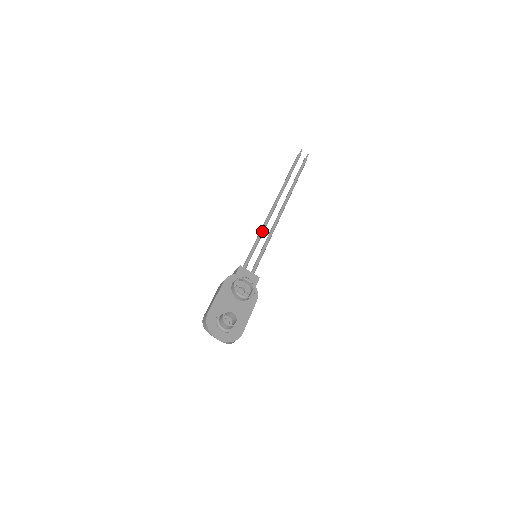
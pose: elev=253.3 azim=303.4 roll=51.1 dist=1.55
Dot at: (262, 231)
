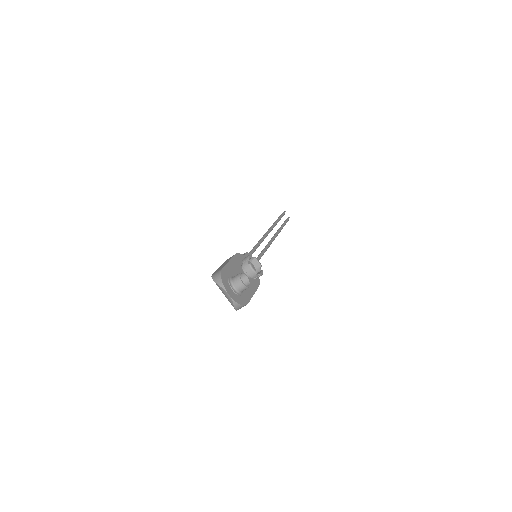
Dot at: (260, 243)
